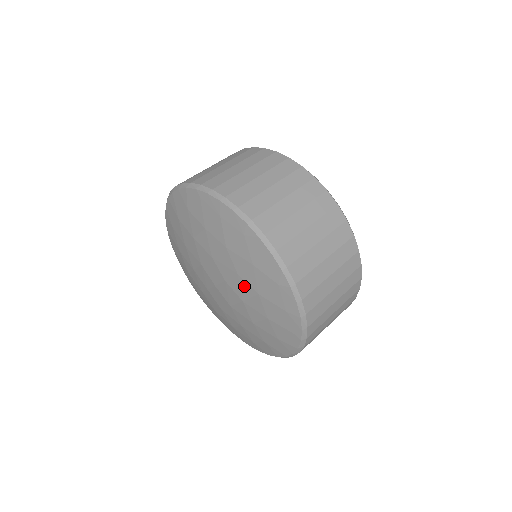
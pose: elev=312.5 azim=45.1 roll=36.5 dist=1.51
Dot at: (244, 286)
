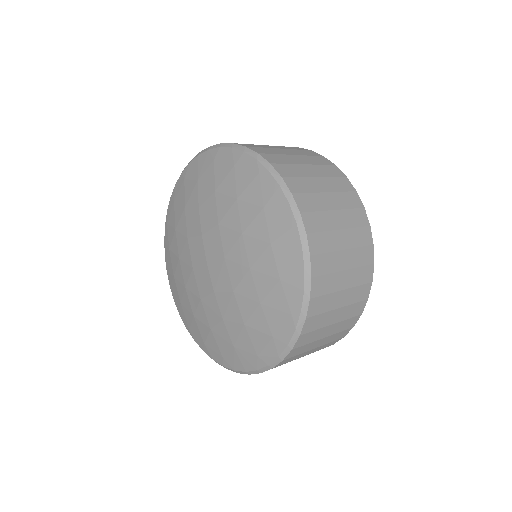
Dot at: (207, 208)
